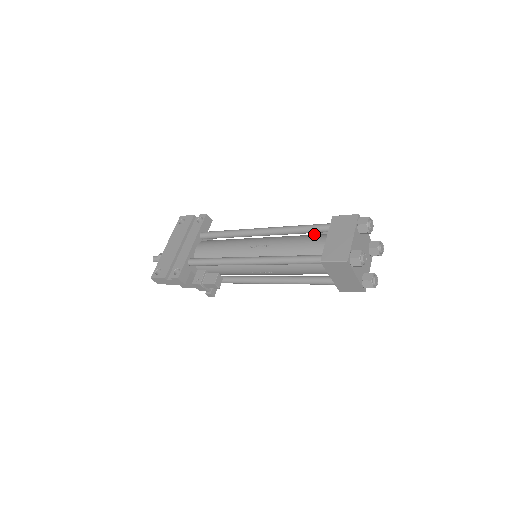
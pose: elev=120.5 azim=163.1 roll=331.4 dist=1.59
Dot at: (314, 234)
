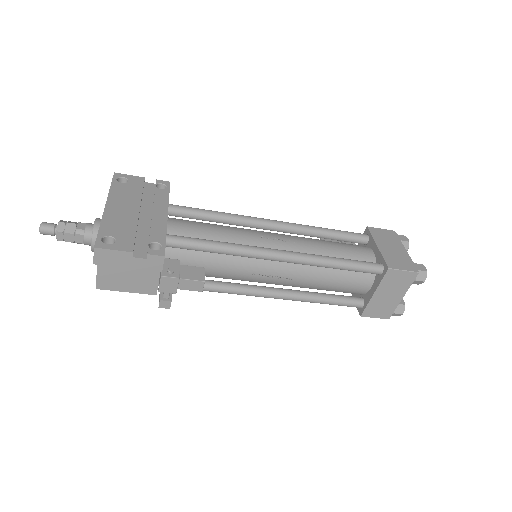
Dot at: occluded
